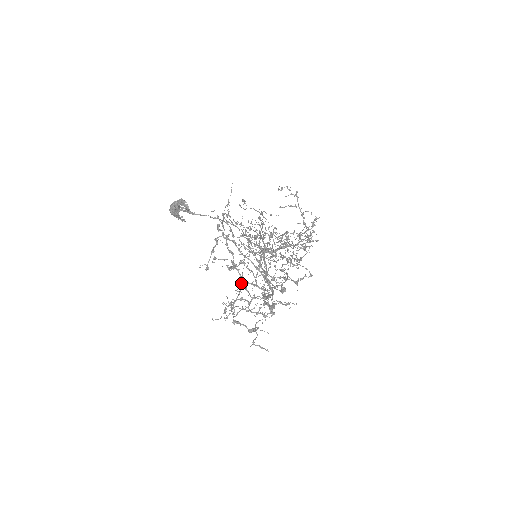
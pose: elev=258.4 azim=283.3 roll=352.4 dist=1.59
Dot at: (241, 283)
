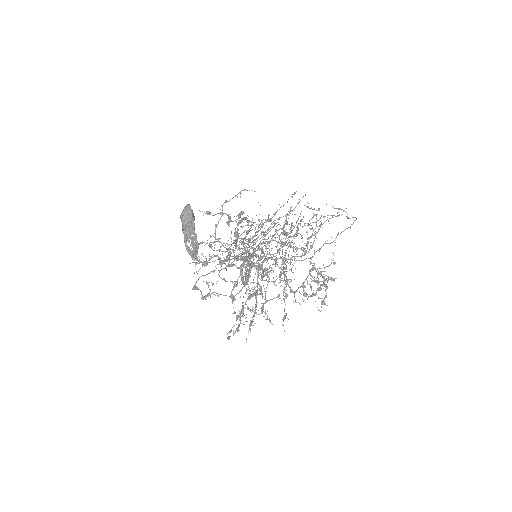
Dot at: occluded
